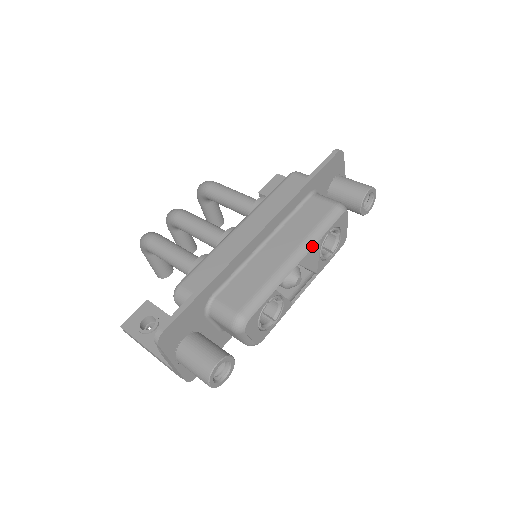
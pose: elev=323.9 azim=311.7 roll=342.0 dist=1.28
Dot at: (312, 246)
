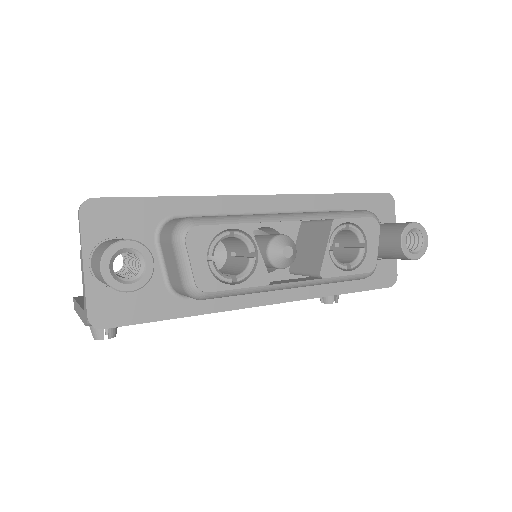
Dot at: (318, 218)
